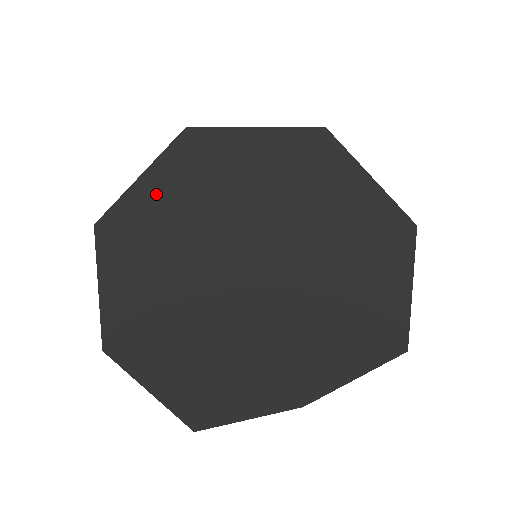
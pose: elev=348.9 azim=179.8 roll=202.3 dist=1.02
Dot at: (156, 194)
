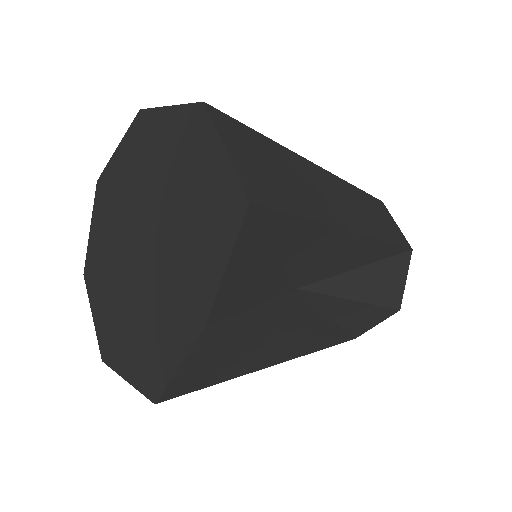
Dot at: (97, 231)
